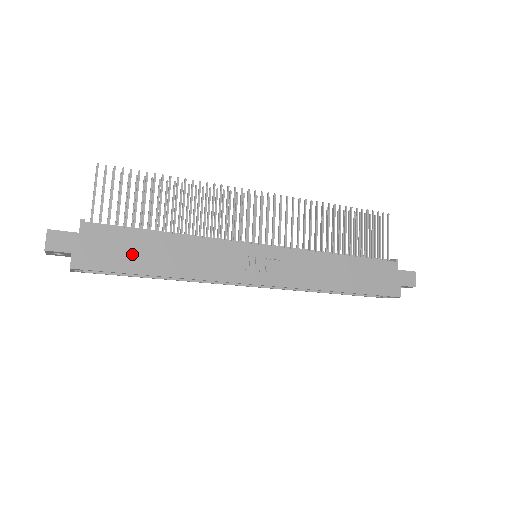
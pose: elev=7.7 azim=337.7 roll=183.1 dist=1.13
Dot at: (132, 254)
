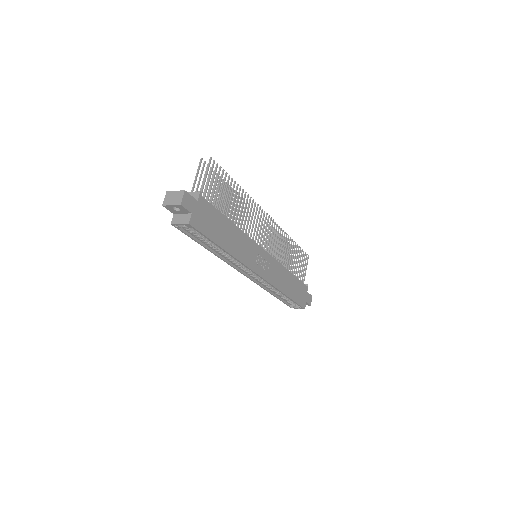
Dot at: (216, 228)
